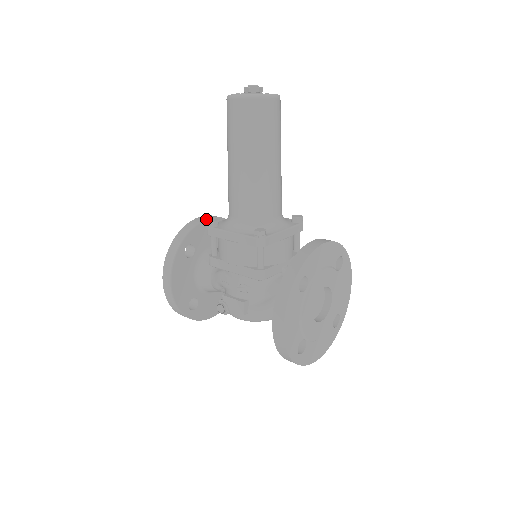
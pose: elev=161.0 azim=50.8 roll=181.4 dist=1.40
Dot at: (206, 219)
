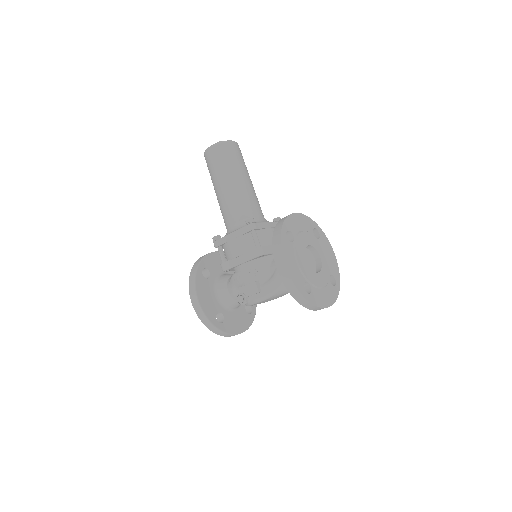
Dot at: (213, 252)
